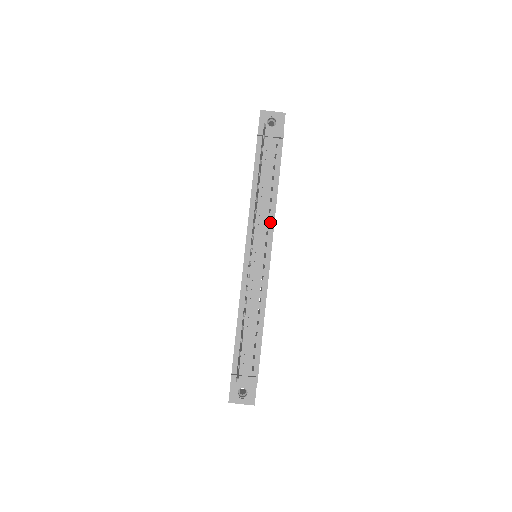
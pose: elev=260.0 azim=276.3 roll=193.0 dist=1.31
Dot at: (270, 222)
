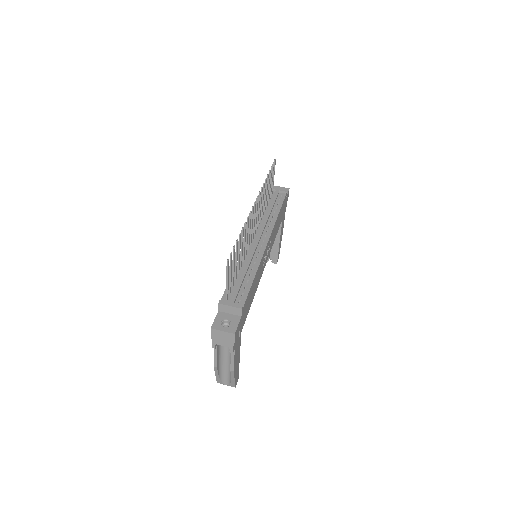
Dot at: (271, 226)
